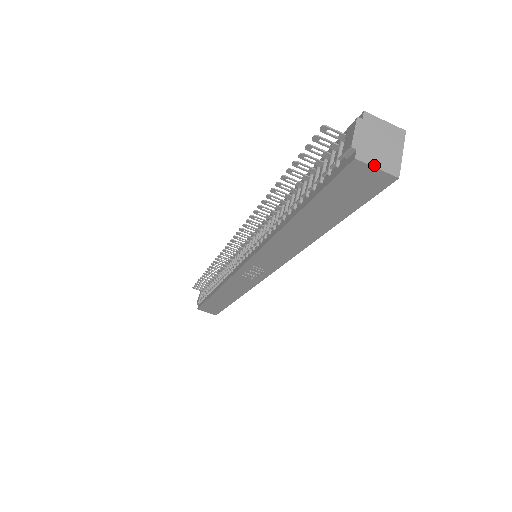
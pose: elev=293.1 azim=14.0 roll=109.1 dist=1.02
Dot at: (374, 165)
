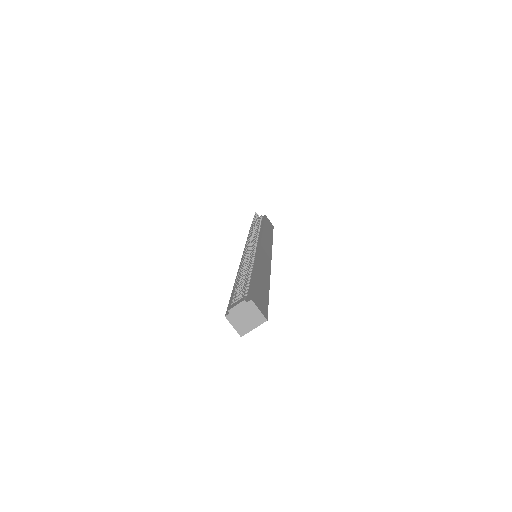
Dot at: (233, 325)
